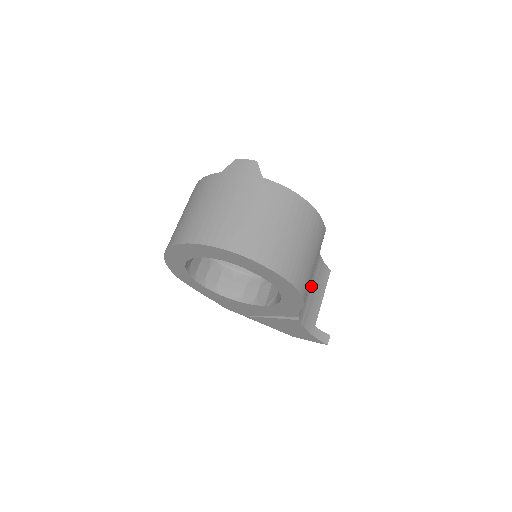
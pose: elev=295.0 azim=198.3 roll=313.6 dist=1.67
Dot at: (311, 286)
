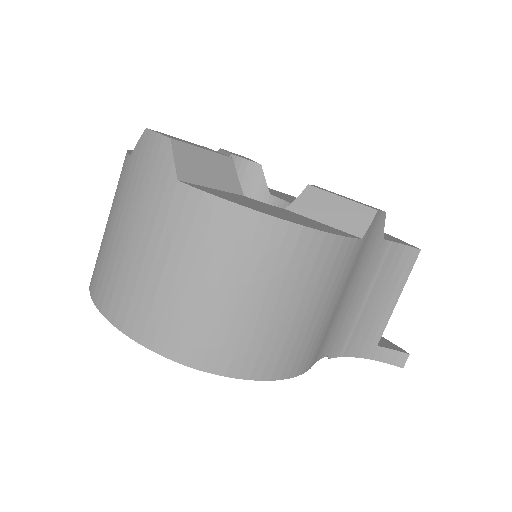
Dot at: (362, 297)
